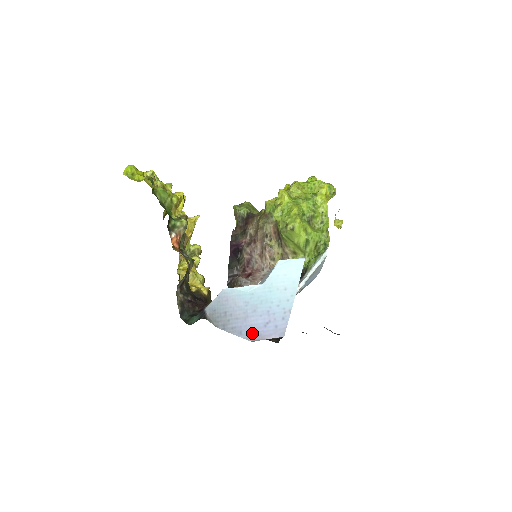
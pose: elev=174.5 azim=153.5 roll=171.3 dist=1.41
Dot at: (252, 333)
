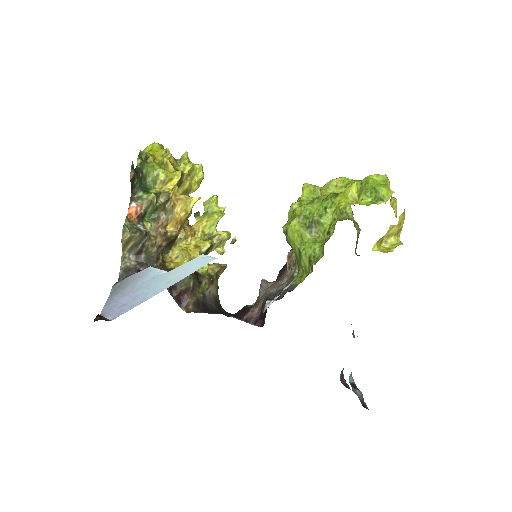
Dot at: (109, 308)
